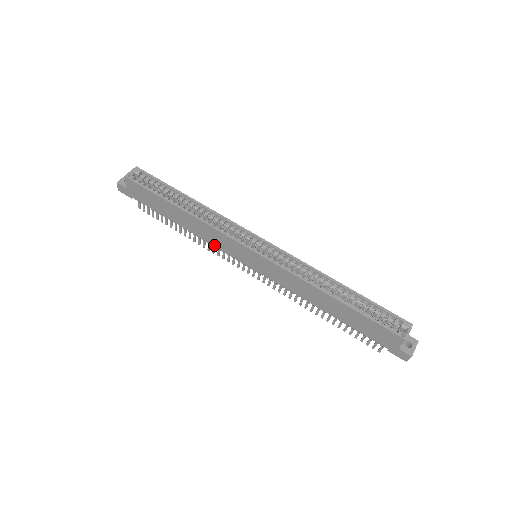
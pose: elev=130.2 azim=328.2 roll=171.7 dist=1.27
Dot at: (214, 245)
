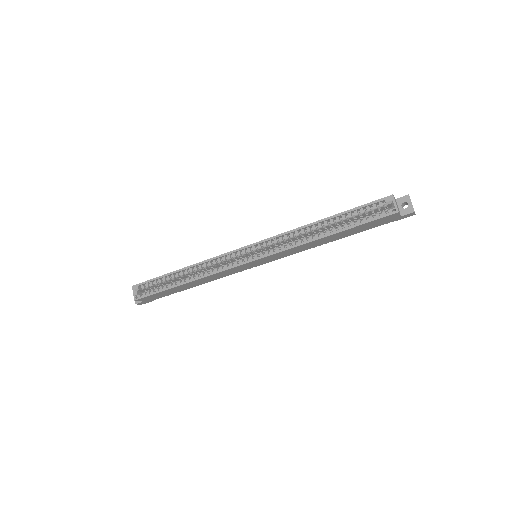
Dot at: occluded
